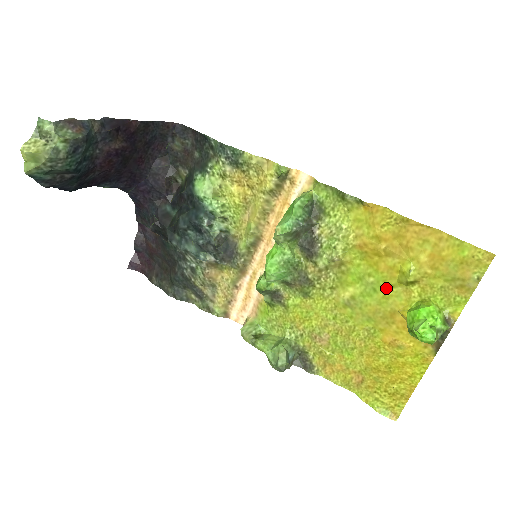
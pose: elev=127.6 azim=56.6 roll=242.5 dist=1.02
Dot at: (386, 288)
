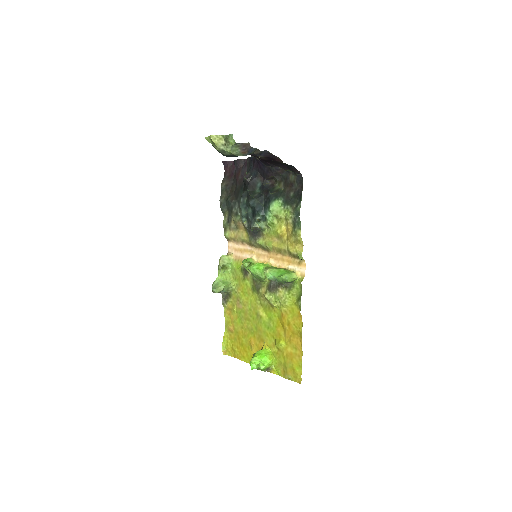
Dot at: (271, 334)
